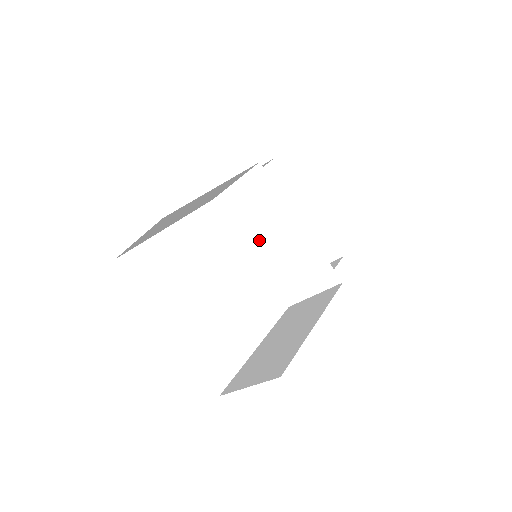
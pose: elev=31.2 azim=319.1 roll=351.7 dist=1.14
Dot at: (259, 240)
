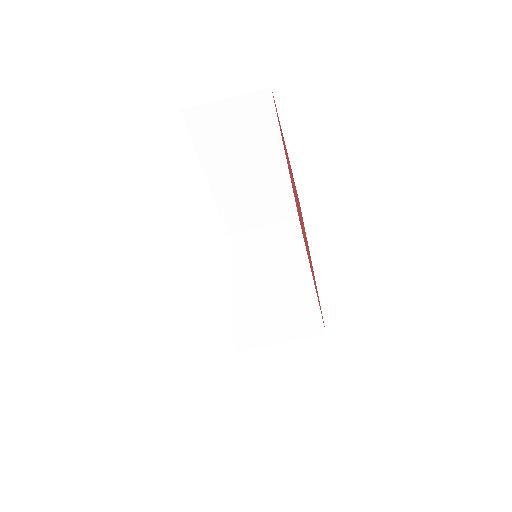
Dot at: (251, 276)
